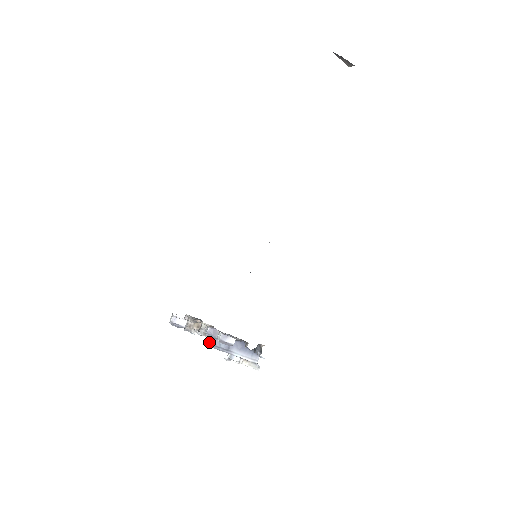
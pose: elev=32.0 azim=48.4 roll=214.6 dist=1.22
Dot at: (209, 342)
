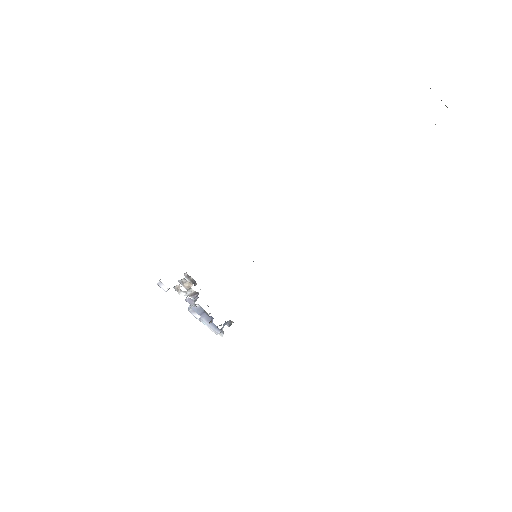
Dot at: occluded
